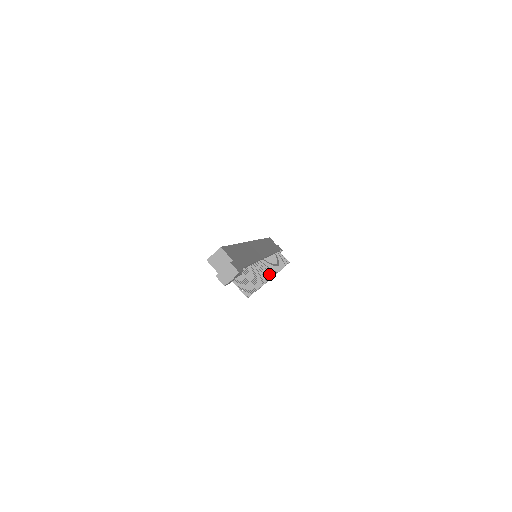
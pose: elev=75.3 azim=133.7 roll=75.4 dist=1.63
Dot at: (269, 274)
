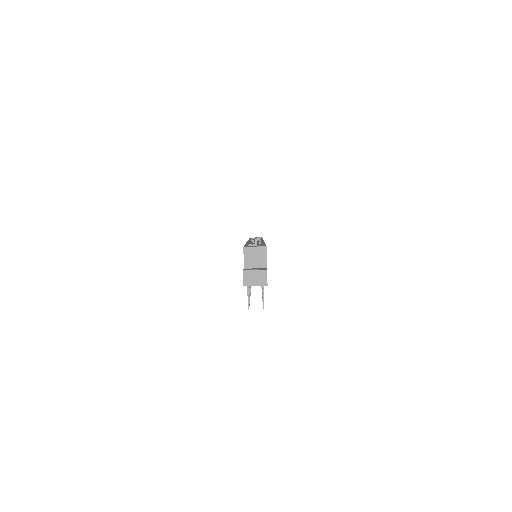
Dot at: occluded
